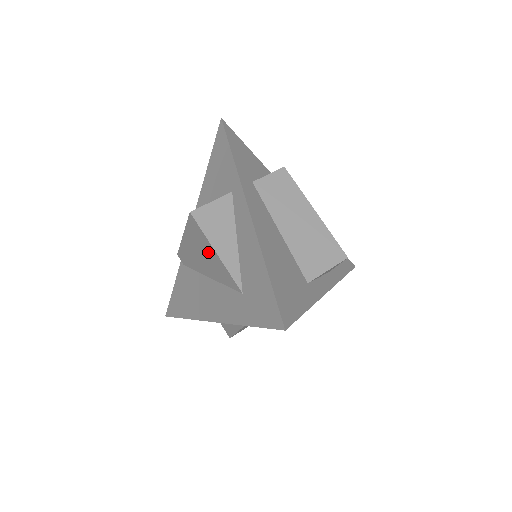
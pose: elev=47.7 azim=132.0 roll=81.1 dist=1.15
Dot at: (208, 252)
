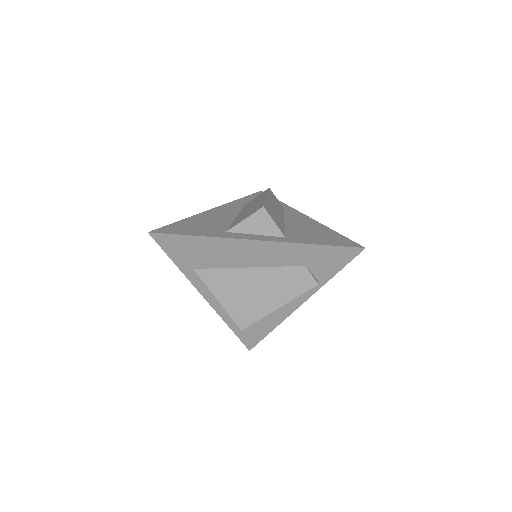
Dot at: occluded
